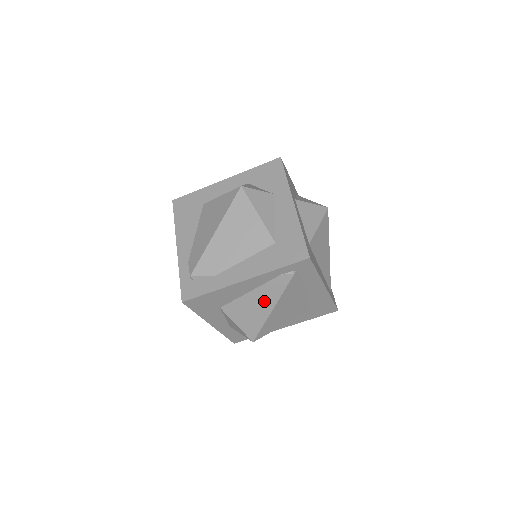
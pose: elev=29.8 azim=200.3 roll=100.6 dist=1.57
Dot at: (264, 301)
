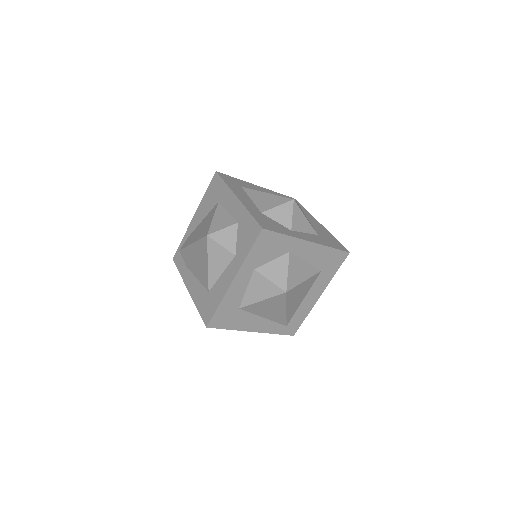
Dot at: occluded
